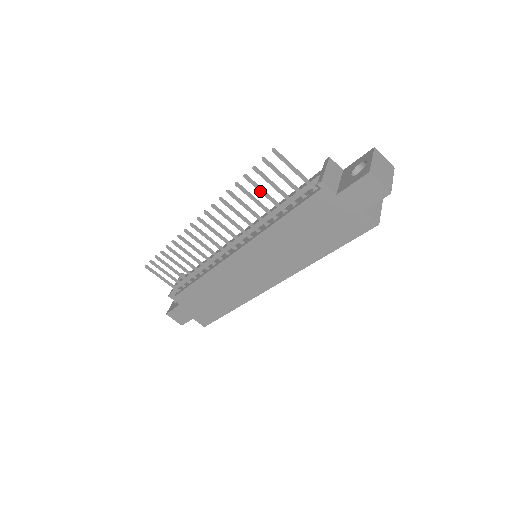
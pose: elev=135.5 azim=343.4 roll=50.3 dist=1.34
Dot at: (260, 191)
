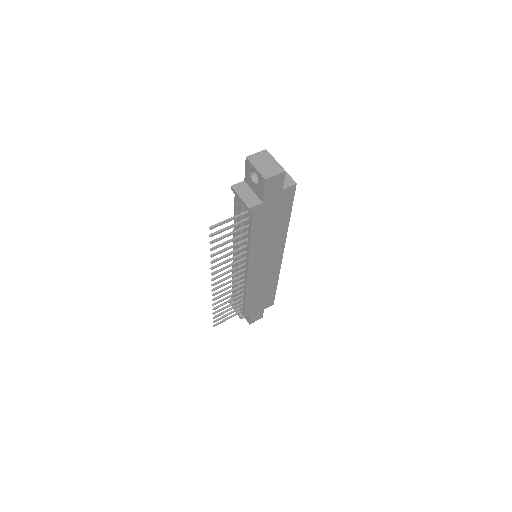
Dot at: occluded
